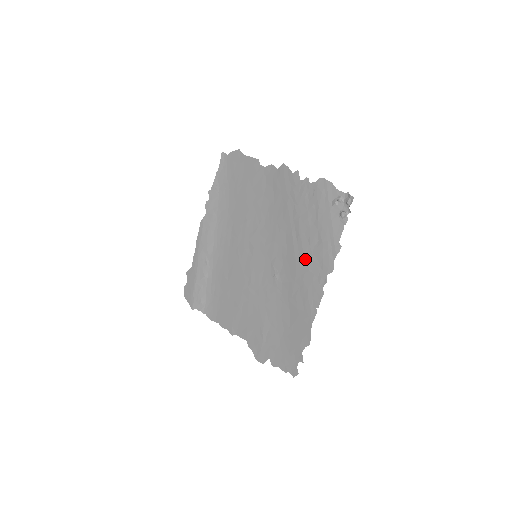
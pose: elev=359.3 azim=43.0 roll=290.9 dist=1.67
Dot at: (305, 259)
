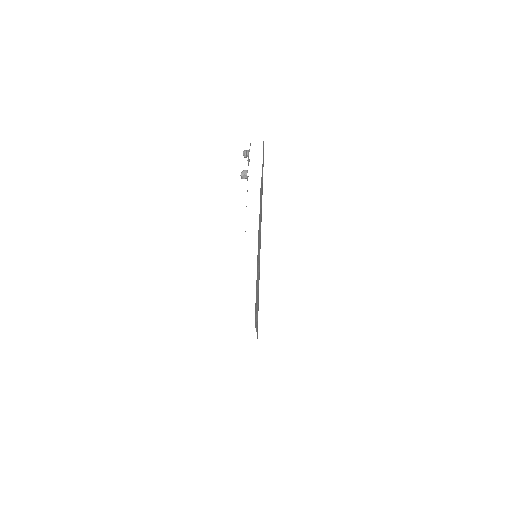
Dot at: occluded
